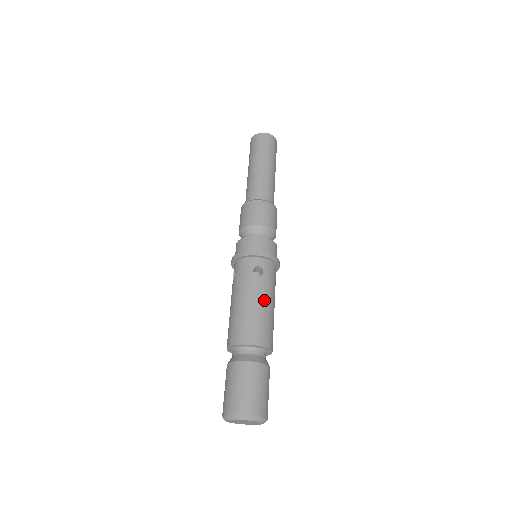
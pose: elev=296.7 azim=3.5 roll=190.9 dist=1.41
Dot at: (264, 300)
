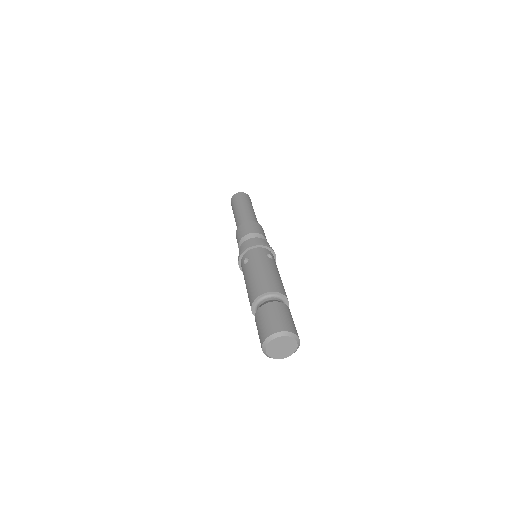
Dot at: (278, 273)
